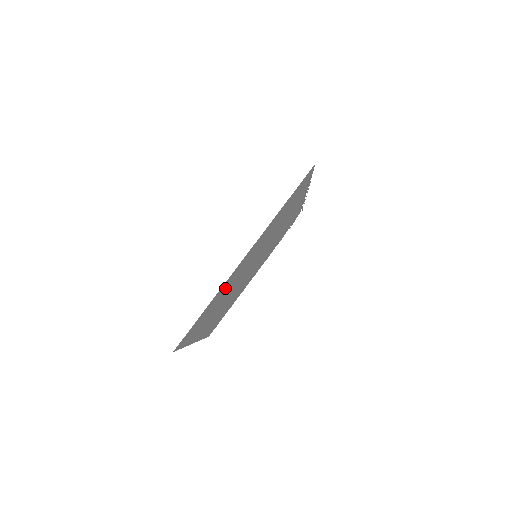
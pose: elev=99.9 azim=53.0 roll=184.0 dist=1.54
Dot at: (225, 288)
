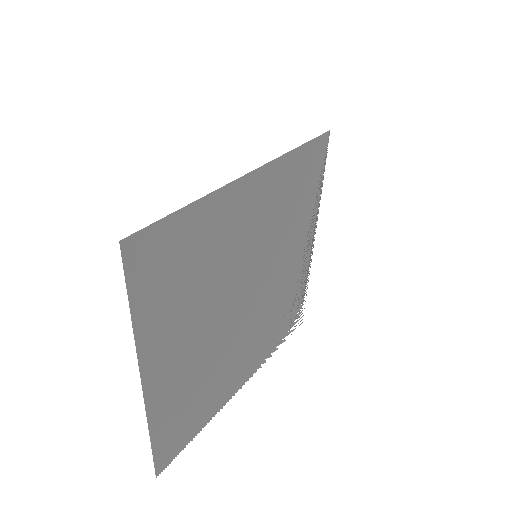
Dot at: (216, 229)
